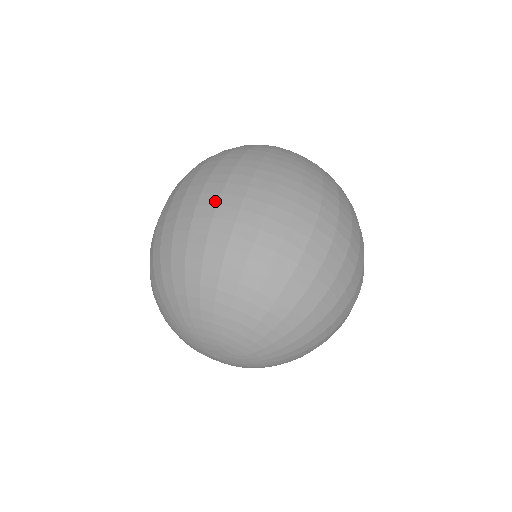
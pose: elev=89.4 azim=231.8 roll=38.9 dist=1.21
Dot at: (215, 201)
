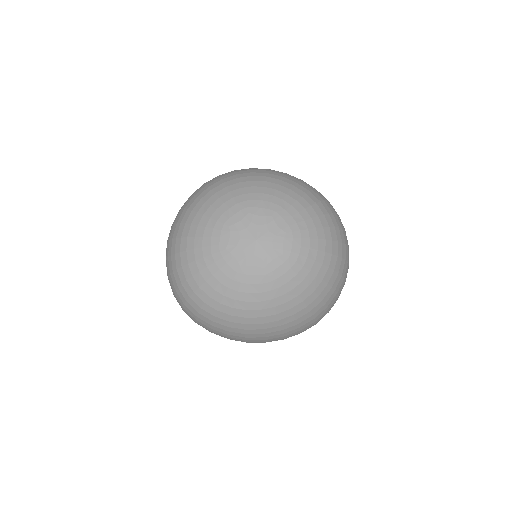
Dot at: occluded
